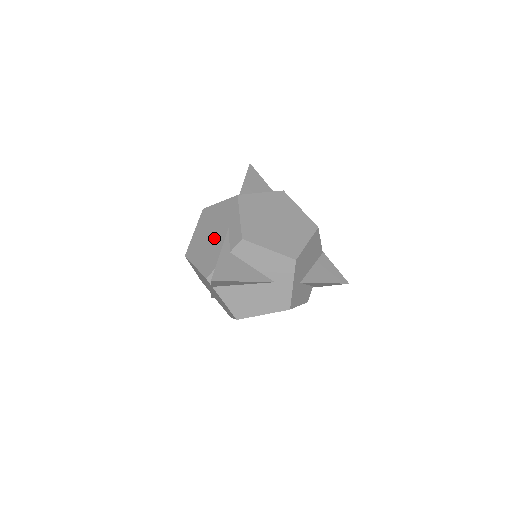
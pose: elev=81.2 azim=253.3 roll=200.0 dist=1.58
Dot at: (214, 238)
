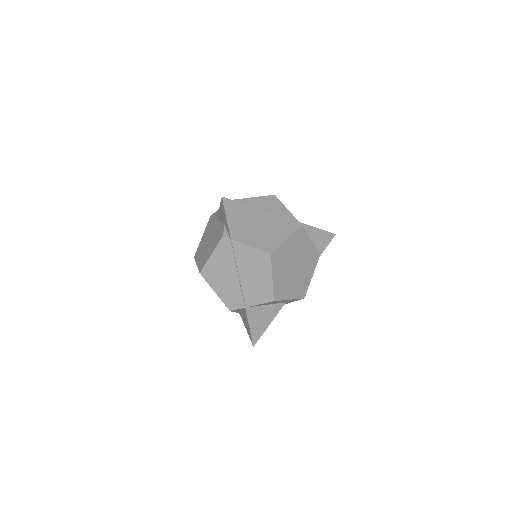
Dot at: (212, 235)
